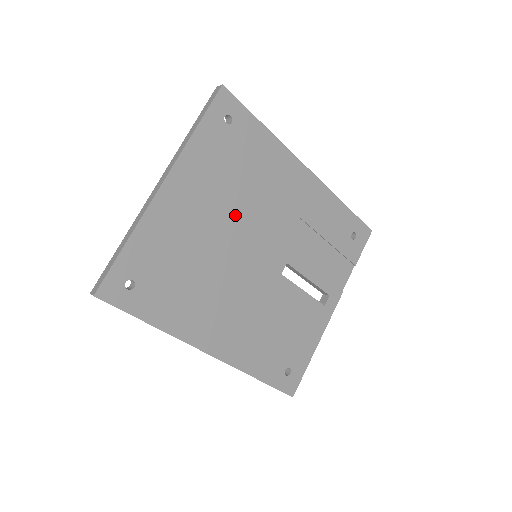
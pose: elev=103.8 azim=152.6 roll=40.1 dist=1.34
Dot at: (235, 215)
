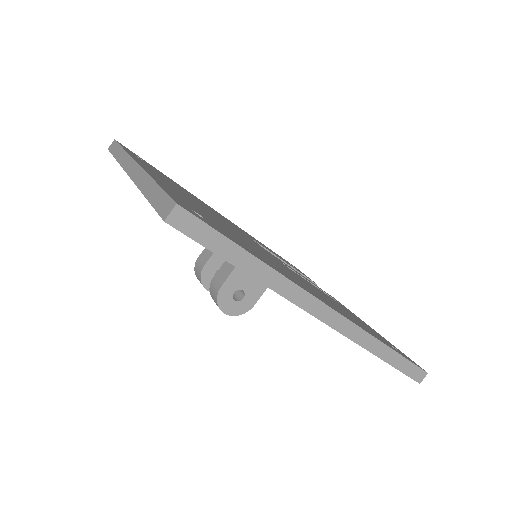
Dot at: occluded
